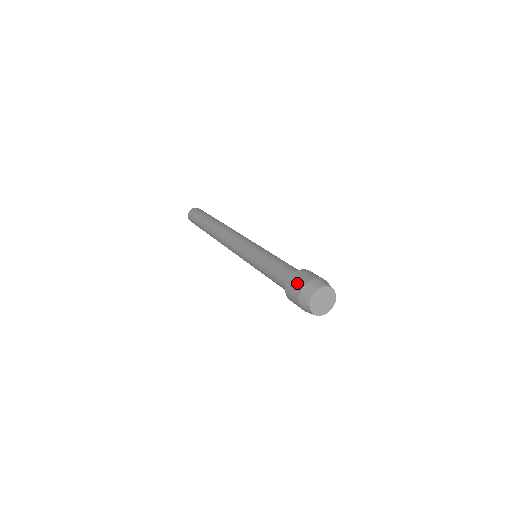
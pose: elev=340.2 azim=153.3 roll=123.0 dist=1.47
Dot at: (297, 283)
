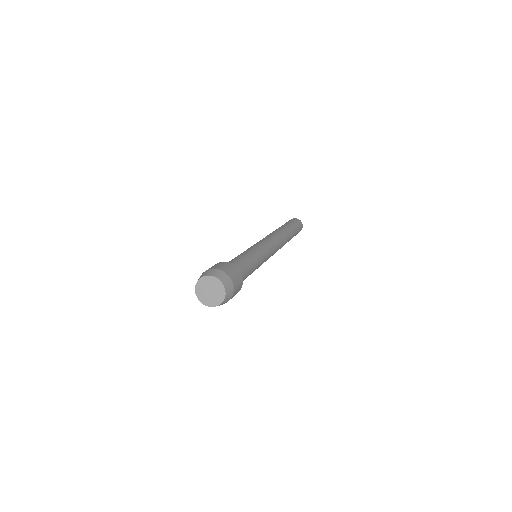
Dot at: occluded
